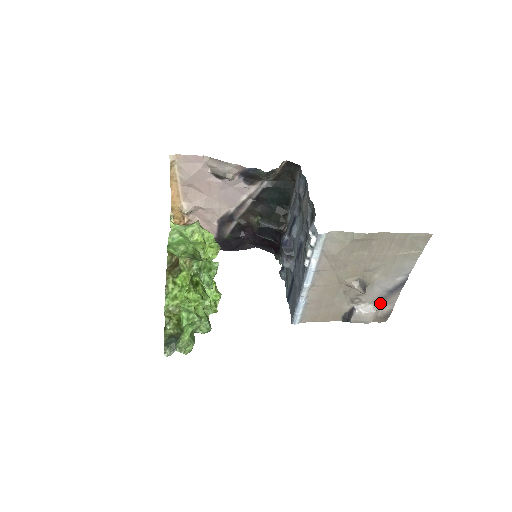
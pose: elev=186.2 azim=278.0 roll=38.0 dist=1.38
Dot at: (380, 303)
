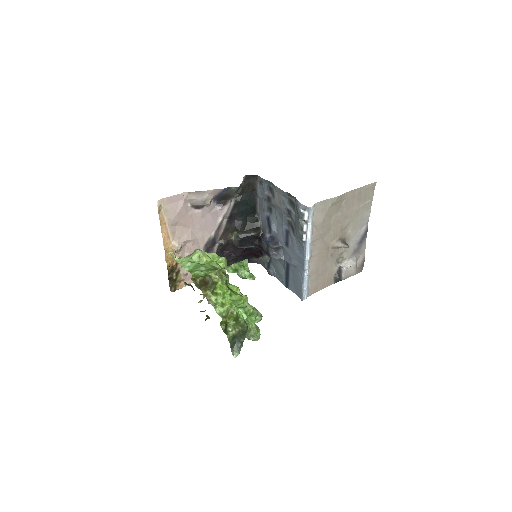
Dot at: (356, 255)
